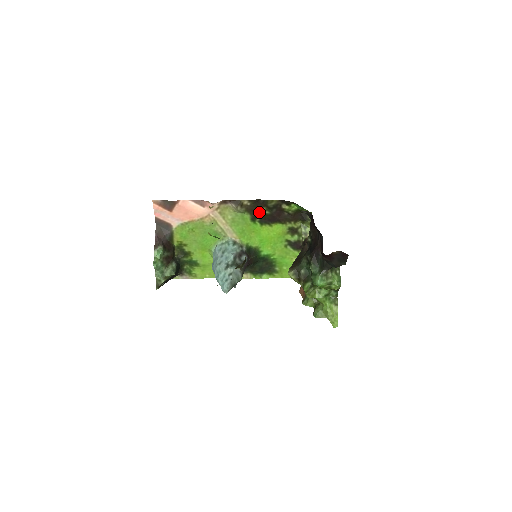
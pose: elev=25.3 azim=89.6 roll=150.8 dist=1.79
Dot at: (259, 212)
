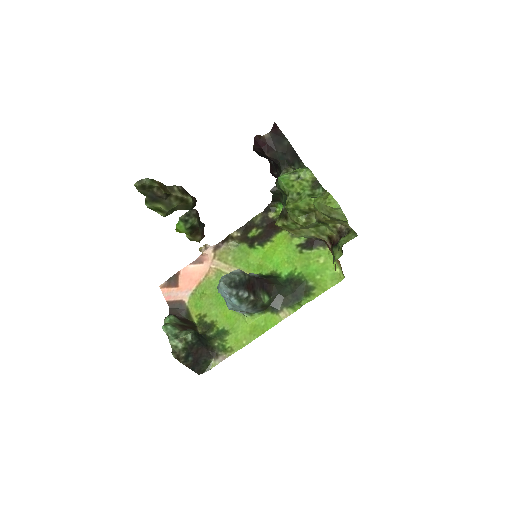
Dot at: (252, 236)
